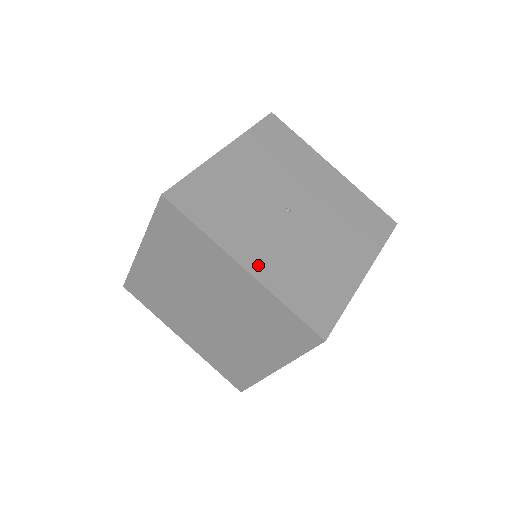
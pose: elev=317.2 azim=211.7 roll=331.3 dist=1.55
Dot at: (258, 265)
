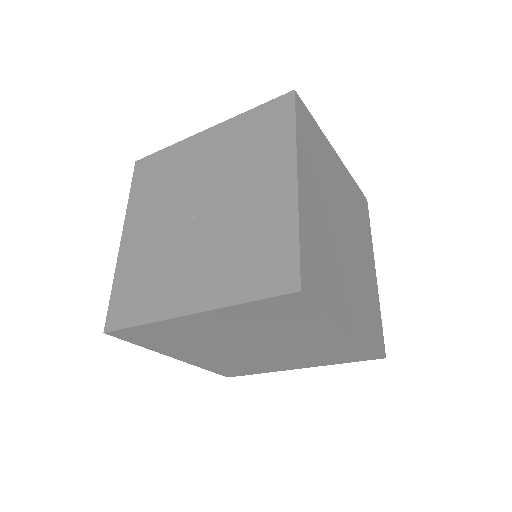
Dot at: (199, 297)
